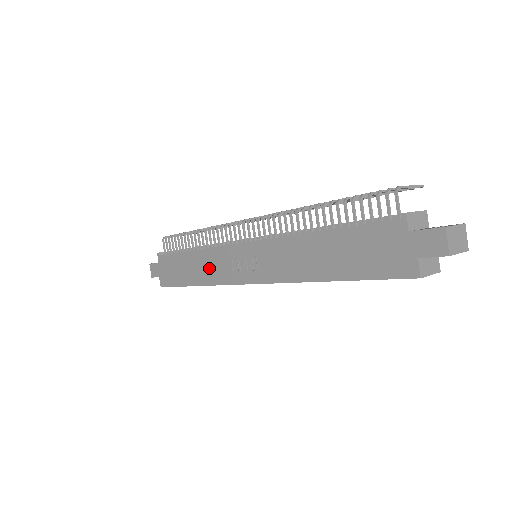
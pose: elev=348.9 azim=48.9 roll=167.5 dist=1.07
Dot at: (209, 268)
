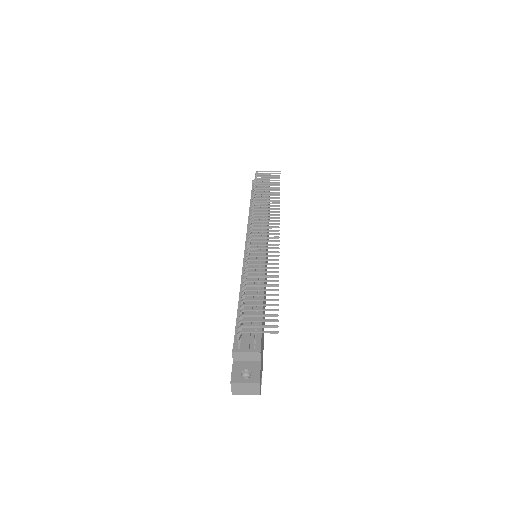
Dot at: occluded
